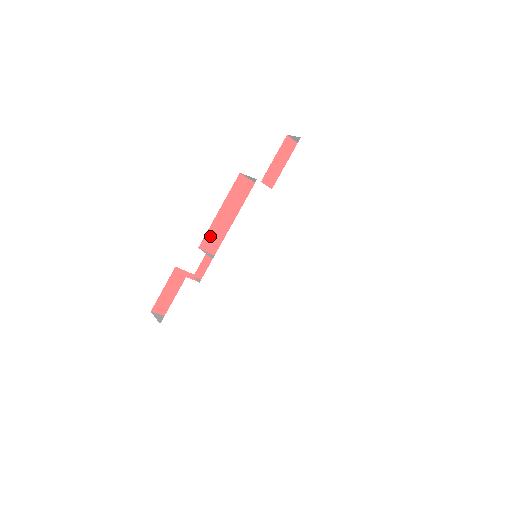
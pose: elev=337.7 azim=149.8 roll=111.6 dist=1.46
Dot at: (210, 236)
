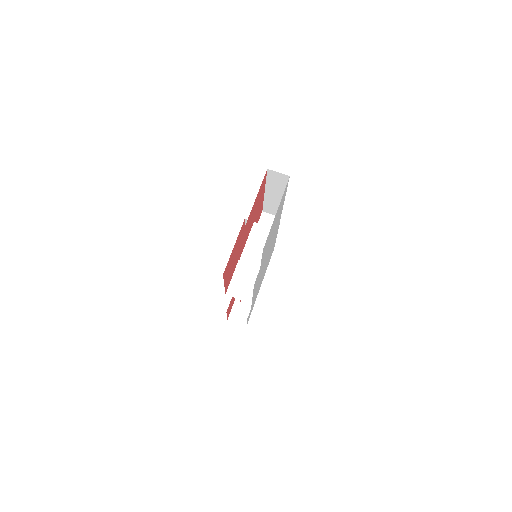
Dot at: (226, 287)
